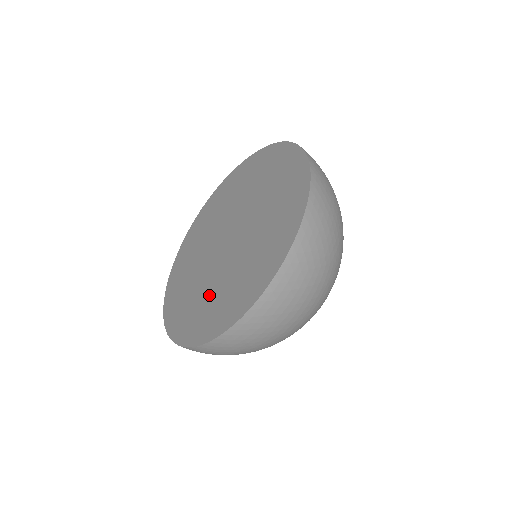
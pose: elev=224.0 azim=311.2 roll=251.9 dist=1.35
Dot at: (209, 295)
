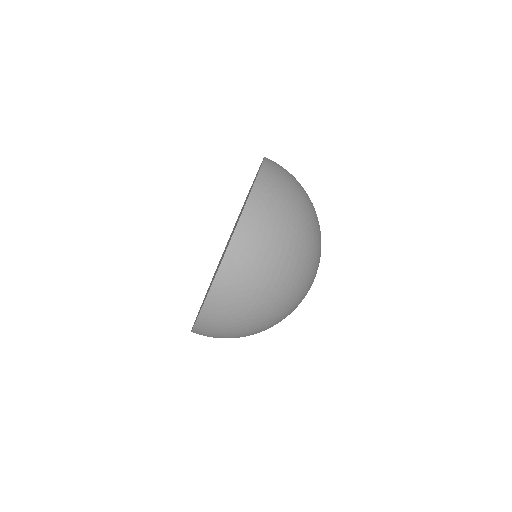
Dot at: occluded
